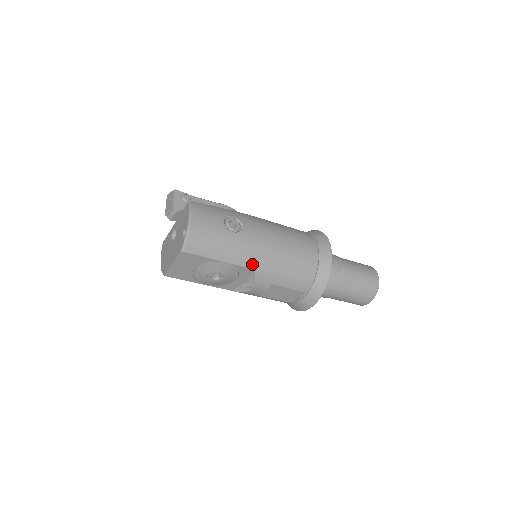
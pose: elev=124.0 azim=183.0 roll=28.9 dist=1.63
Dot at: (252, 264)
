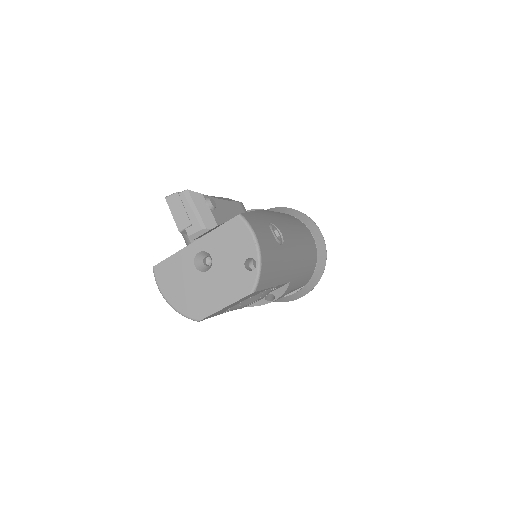
Dot at: (290, 277)
